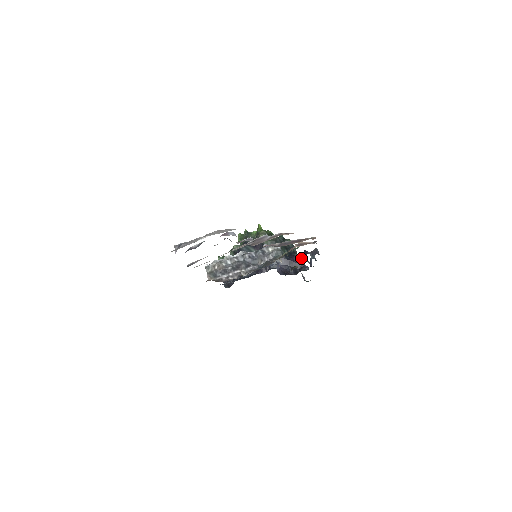
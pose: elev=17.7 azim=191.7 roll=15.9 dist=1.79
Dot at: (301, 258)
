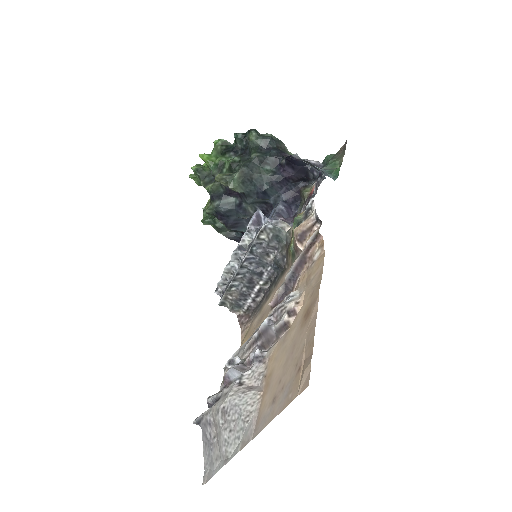
Dot at: (295, 164)
